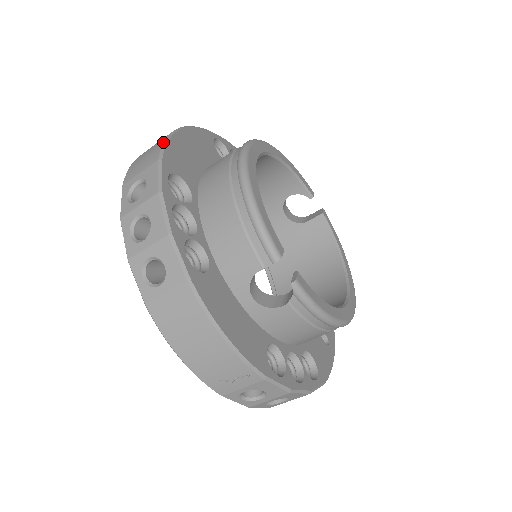
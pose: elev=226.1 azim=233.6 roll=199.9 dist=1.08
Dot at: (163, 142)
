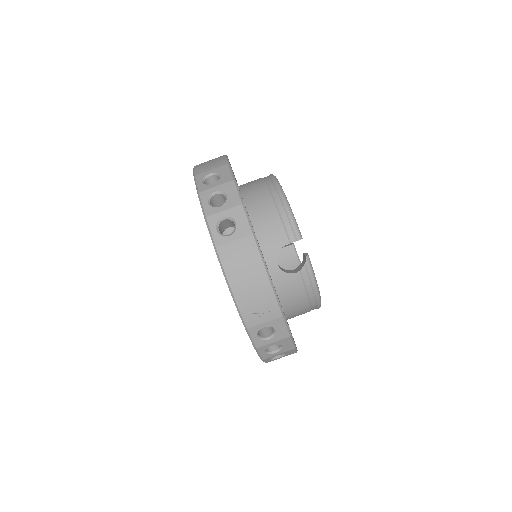
Dot at: (225, 157)
